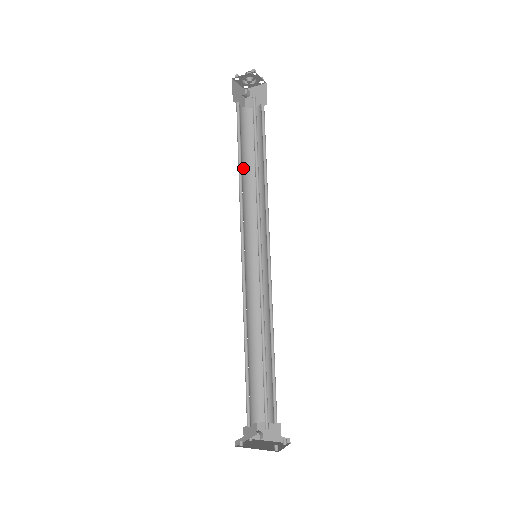
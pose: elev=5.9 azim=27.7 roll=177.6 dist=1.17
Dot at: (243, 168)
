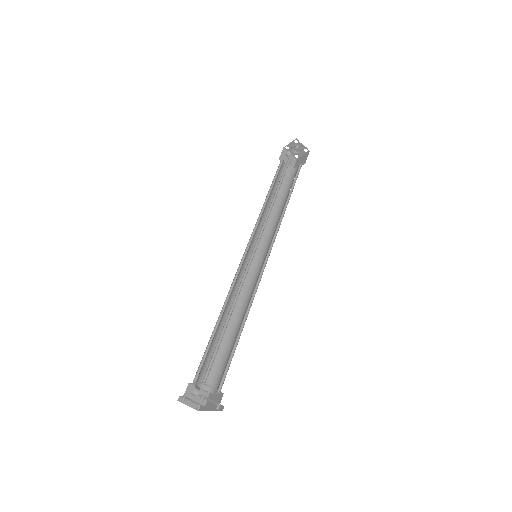
Dot at: occluded
